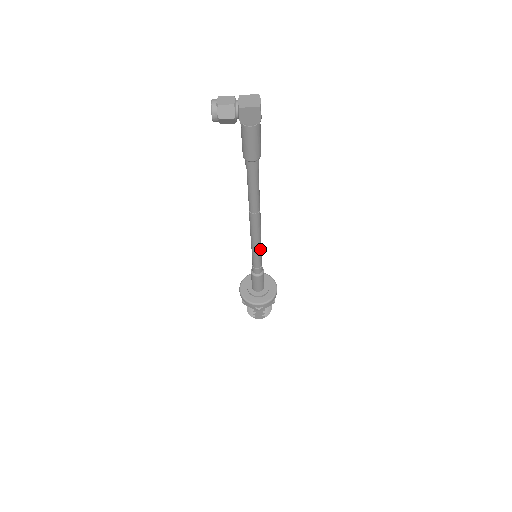
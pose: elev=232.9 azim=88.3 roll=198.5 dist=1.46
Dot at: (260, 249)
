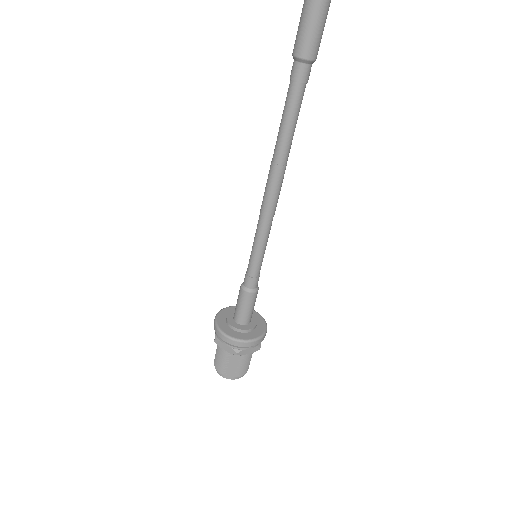
Dot at: (266, 241)
